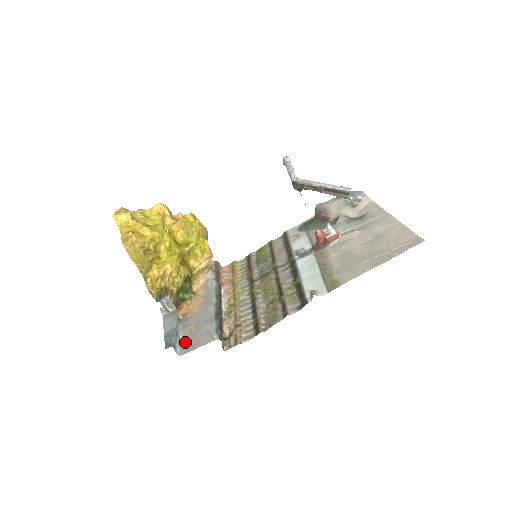
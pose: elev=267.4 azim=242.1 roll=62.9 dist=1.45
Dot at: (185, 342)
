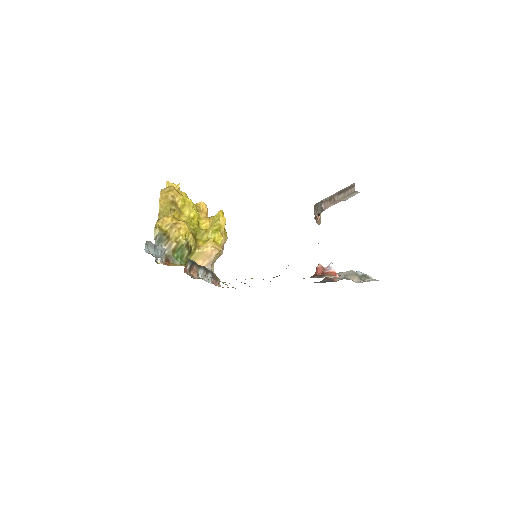
Dot at: occluded
